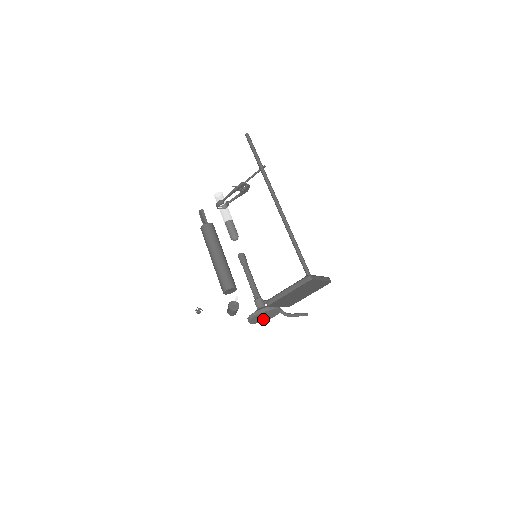
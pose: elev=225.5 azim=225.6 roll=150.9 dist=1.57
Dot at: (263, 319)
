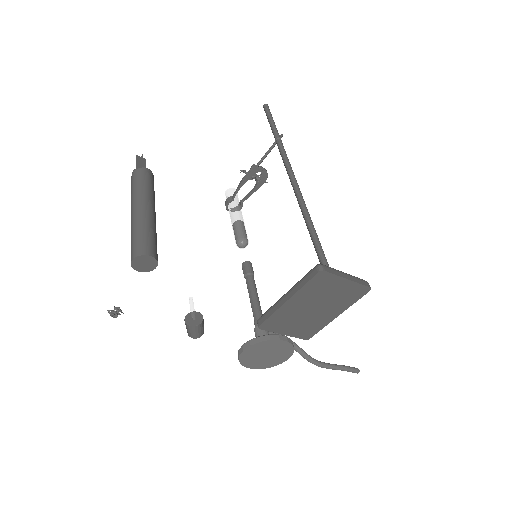
Dot at: (267, 361)
